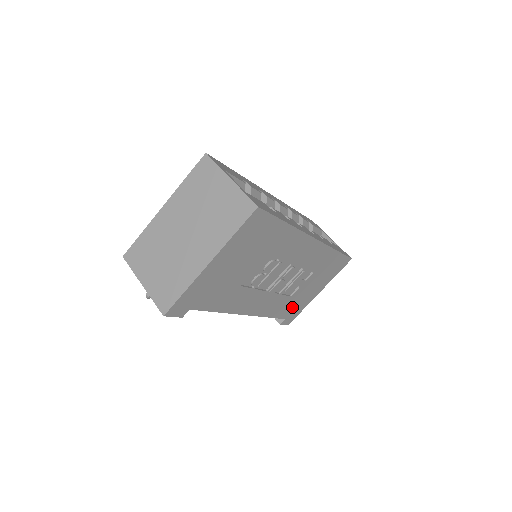
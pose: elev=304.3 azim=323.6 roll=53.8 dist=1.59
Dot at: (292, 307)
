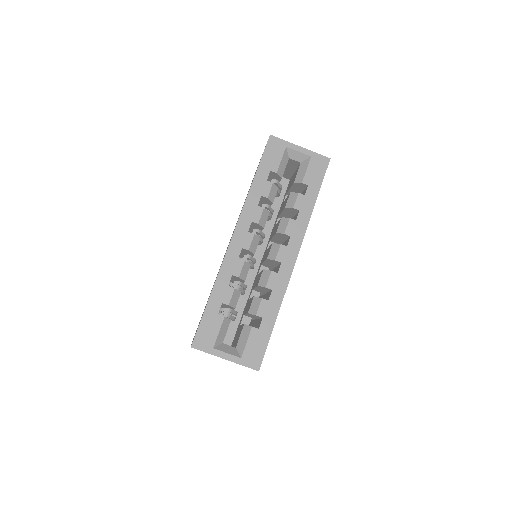
Dot at: occluded
